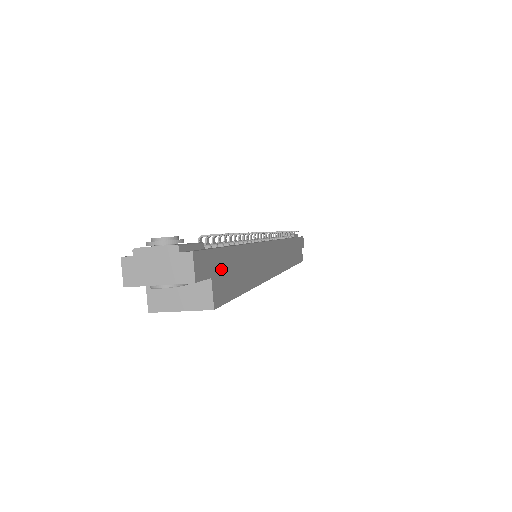
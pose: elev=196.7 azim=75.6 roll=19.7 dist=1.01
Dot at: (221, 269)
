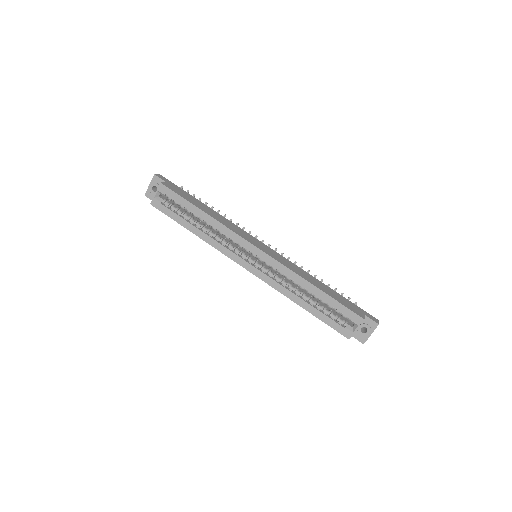
Dot at: (176, 188)
